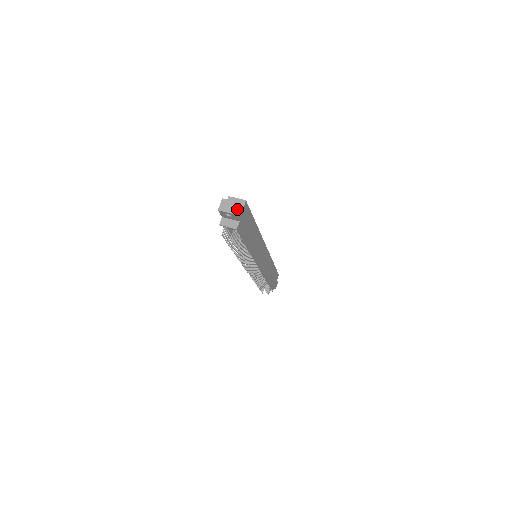
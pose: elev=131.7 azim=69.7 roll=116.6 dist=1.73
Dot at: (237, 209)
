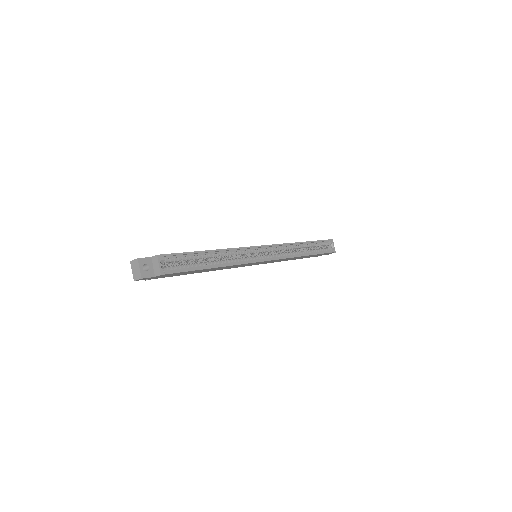
Dot at: (137, 279)
